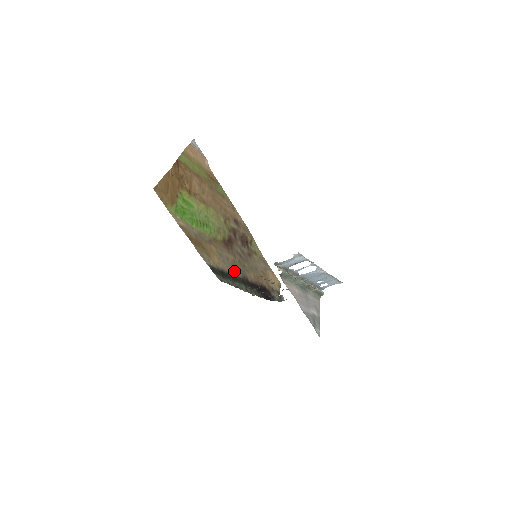
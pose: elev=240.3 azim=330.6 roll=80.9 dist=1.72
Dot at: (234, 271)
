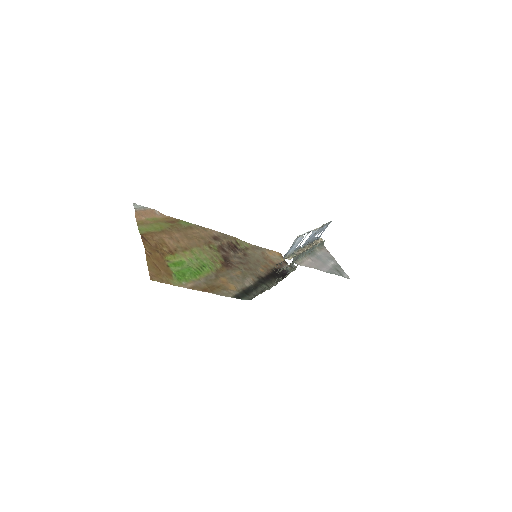
Dot at: (249, 281)
